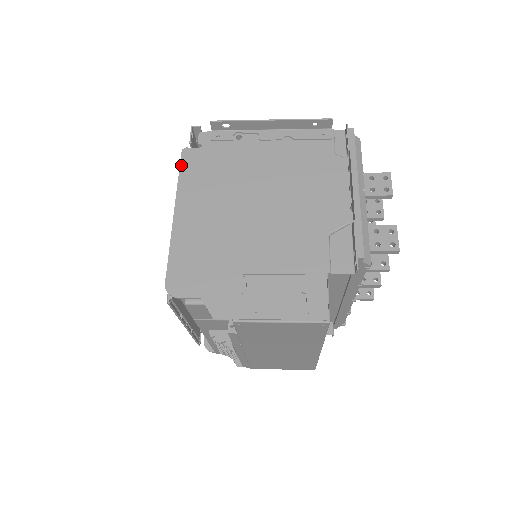
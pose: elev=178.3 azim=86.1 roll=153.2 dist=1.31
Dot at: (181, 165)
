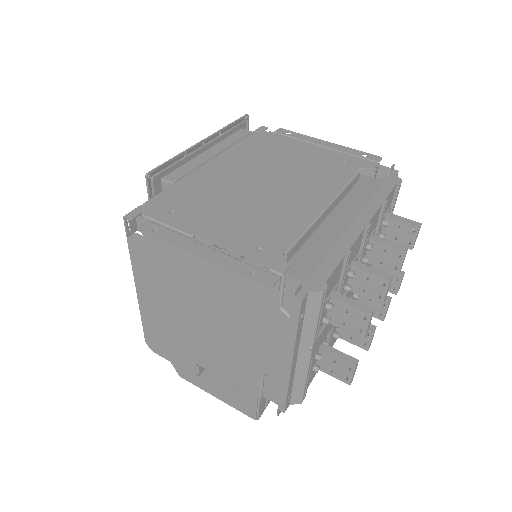
Dot at: (129, 249)
